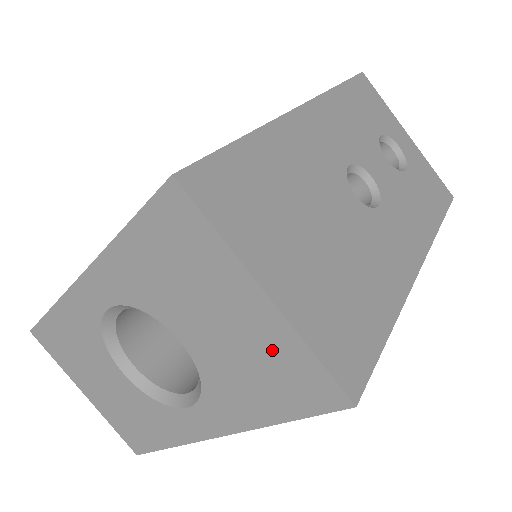
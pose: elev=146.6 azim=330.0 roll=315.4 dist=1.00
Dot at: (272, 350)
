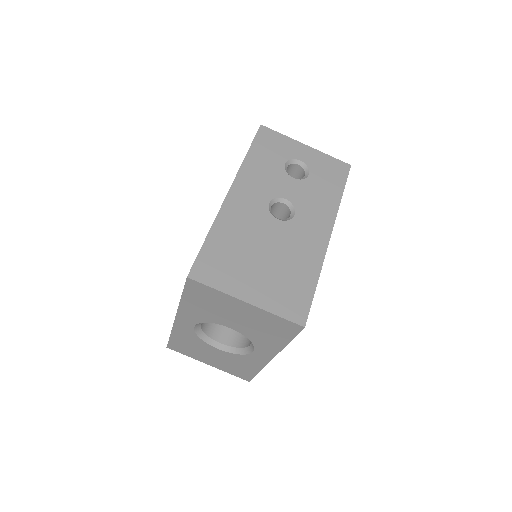
Dot at: (263, 319)
